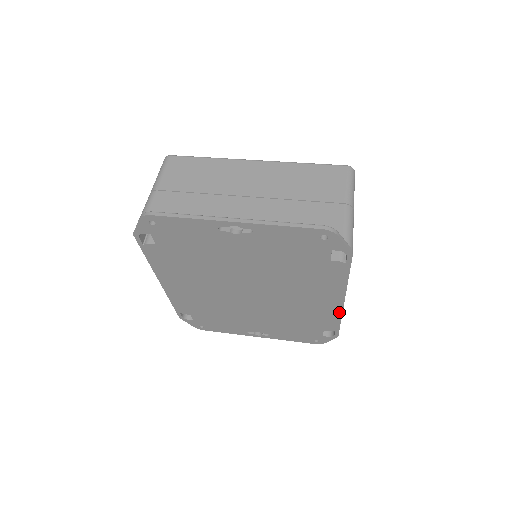
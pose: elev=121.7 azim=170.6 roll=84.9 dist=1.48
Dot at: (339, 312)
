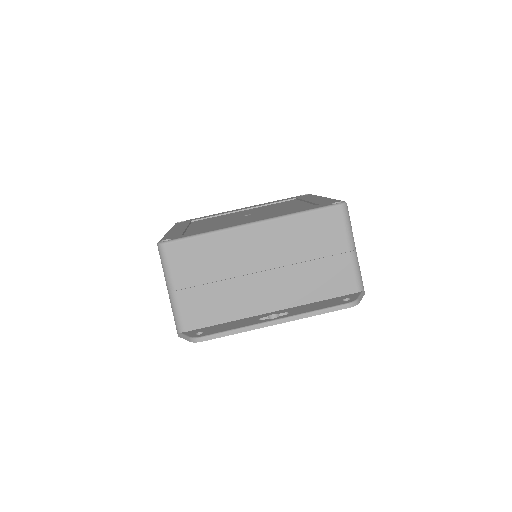
Dot at: occluded
